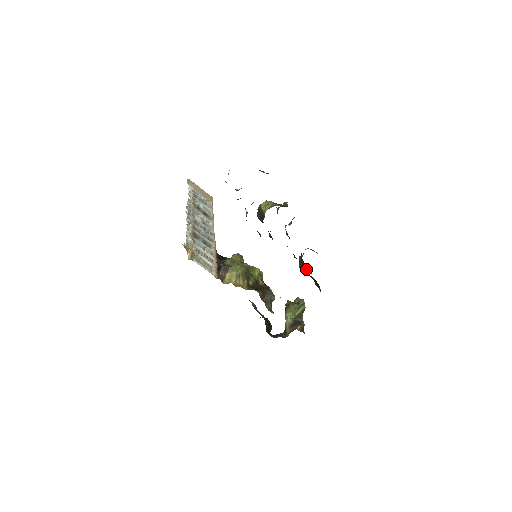
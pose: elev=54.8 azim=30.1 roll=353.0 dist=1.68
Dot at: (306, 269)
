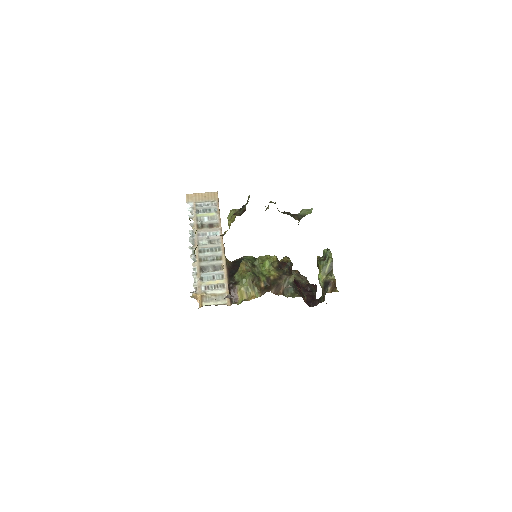
Dot at: occluded
